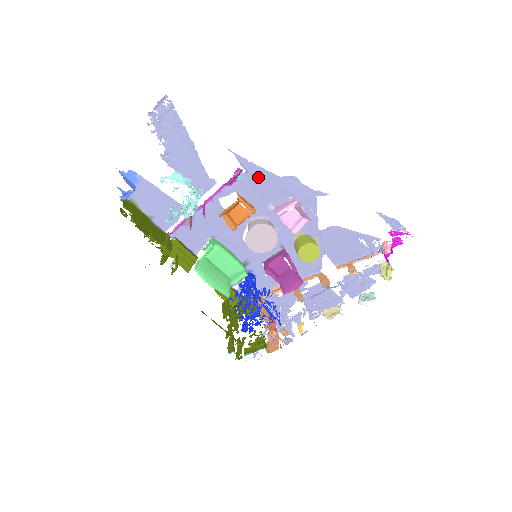
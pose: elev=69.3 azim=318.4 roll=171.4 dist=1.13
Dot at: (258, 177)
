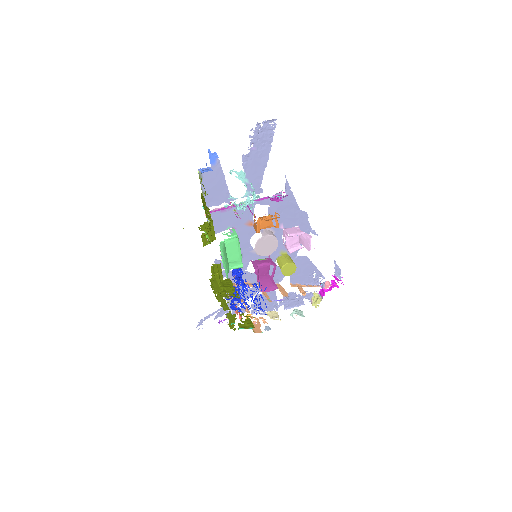
Dot at: (288, 203)
